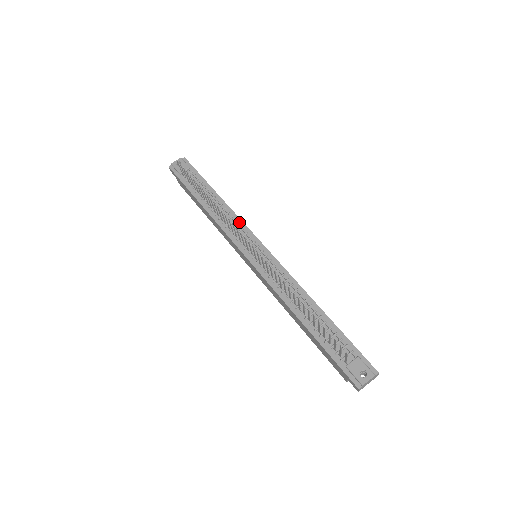
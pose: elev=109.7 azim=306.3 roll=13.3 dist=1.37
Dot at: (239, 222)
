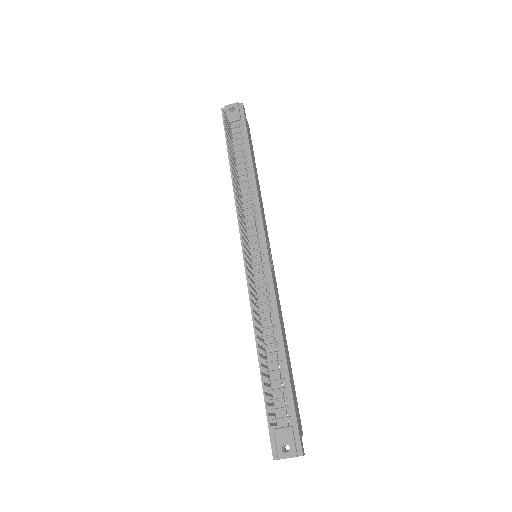
Dot at: (257, 209)
